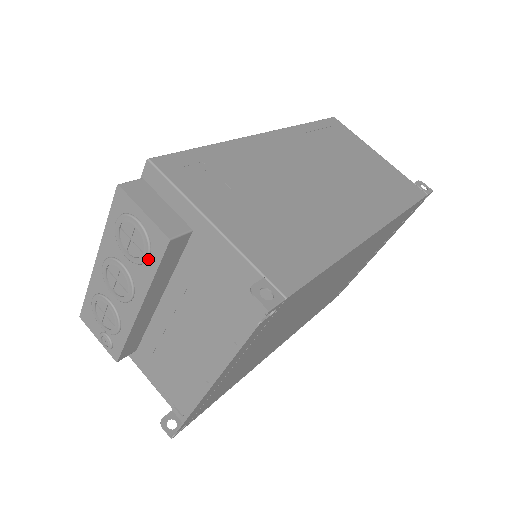
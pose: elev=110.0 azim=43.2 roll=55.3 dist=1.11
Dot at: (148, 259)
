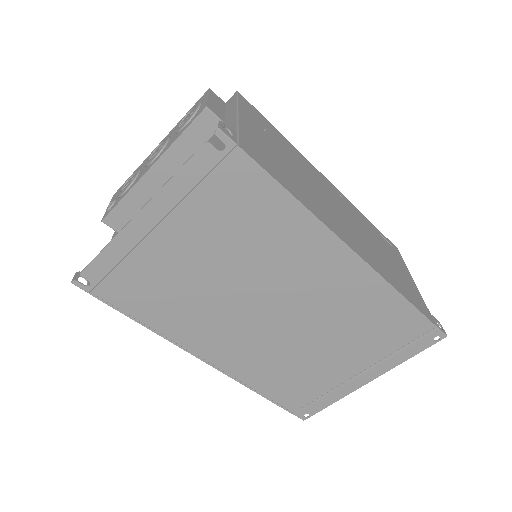
Dot at: (185, 126)
